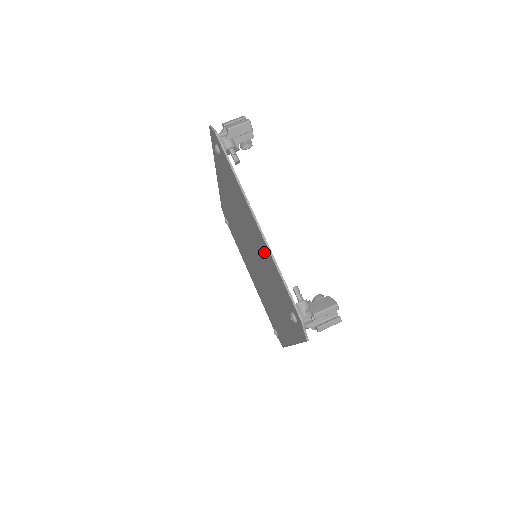
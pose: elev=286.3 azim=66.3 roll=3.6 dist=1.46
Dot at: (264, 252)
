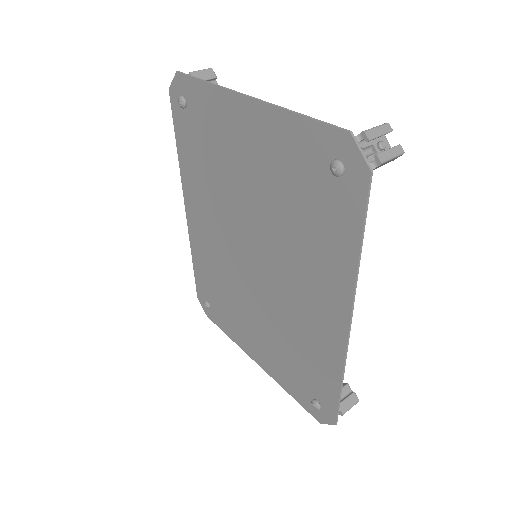
Dot at: (267, 146)
